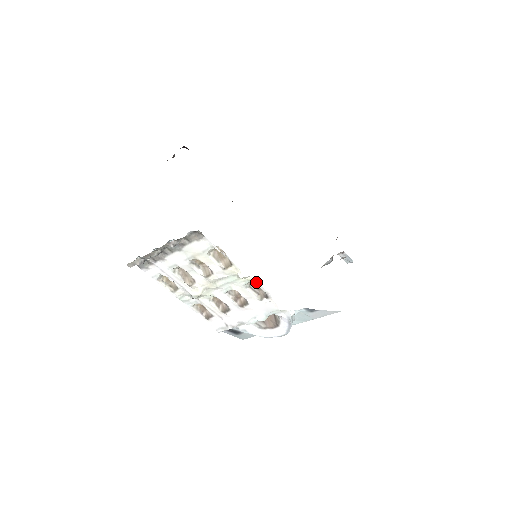
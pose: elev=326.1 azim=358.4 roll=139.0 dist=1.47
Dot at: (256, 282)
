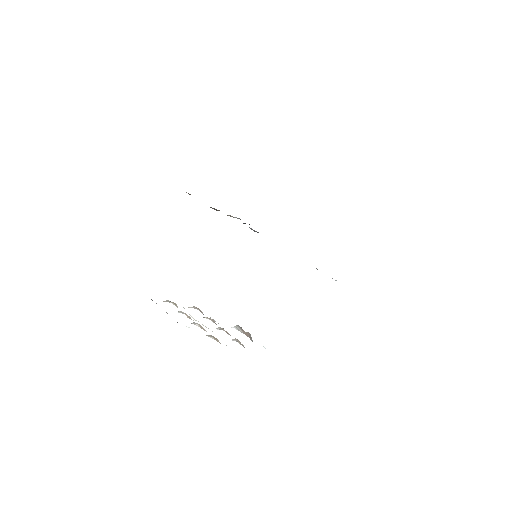
Dot at: occluded
